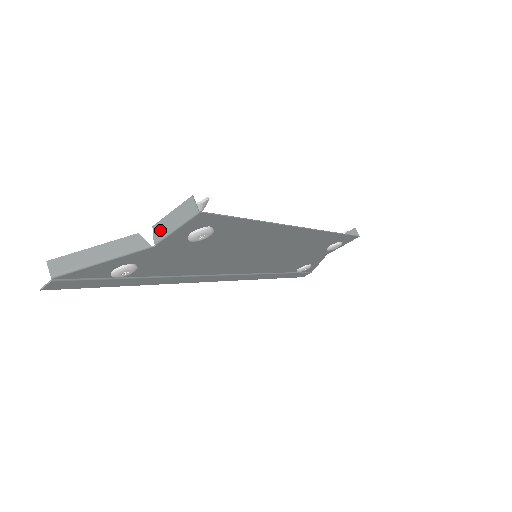
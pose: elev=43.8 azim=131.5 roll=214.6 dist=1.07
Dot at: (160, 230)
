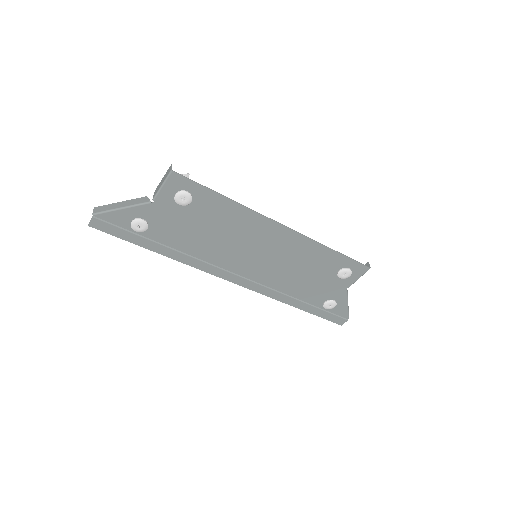
Dot at: (156, 191)
